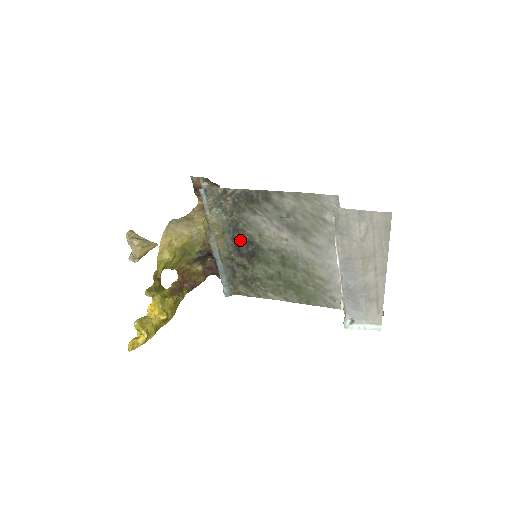
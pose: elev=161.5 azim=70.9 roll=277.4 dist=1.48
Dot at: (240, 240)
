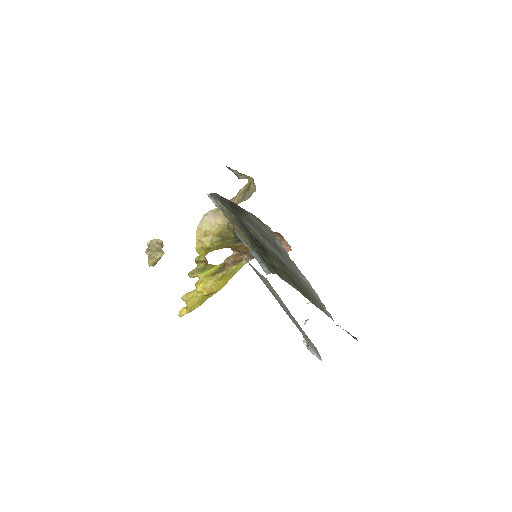
Dot at: (250, 236)
